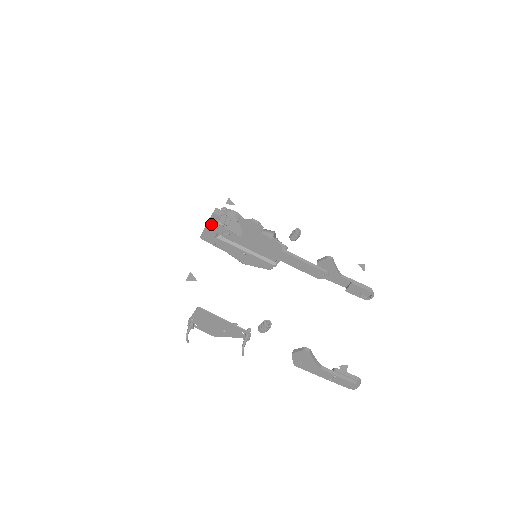
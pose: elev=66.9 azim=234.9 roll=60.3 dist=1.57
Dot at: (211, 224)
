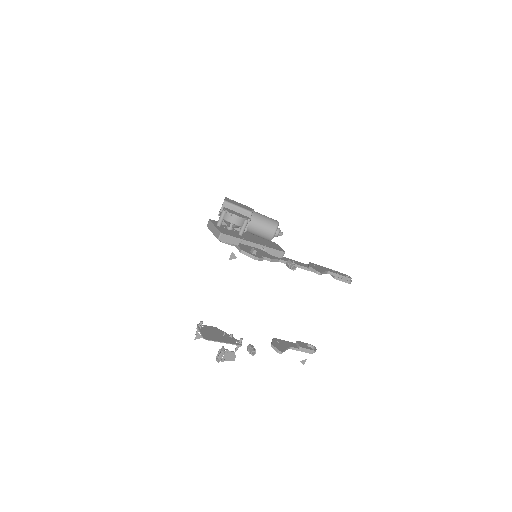
Dot at: occluded
